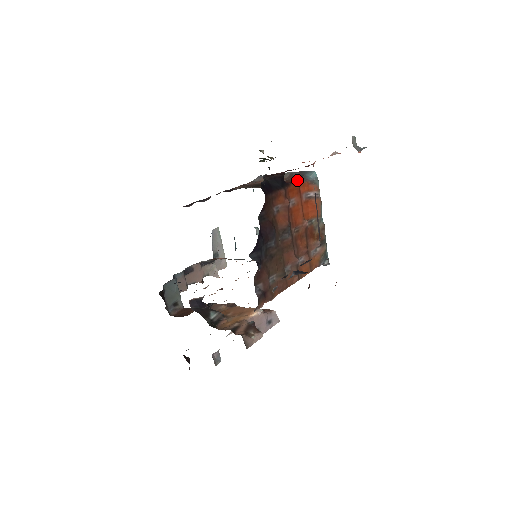
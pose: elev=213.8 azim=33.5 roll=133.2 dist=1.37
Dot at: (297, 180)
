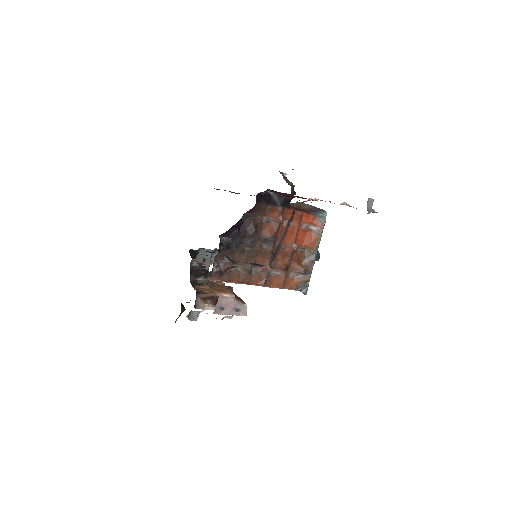
Dot at: (306, 211)
